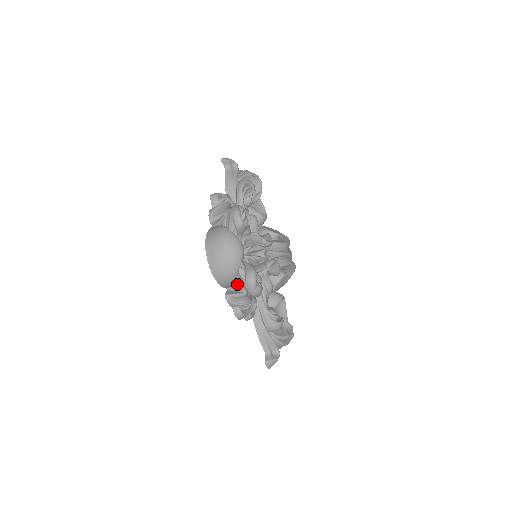
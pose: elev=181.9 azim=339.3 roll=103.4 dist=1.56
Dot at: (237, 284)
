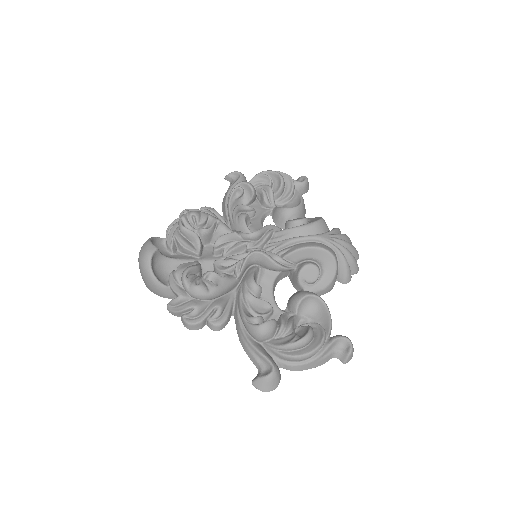
Dot at: (171, 290)
